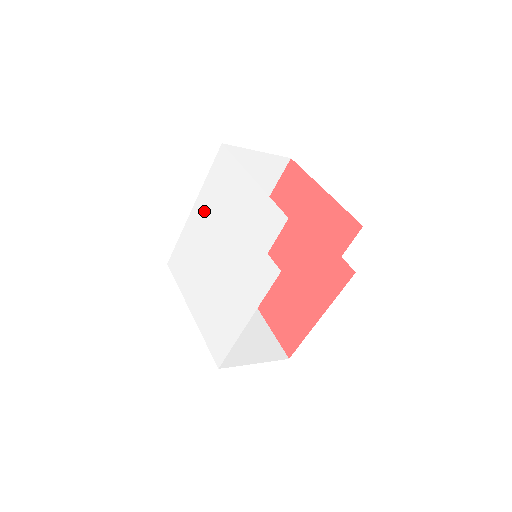
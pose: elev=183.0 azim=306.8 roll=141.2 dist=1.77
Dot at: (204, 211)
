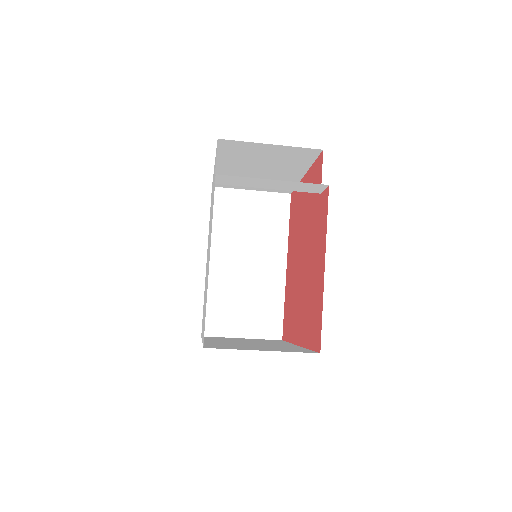
Dot at: occluded
